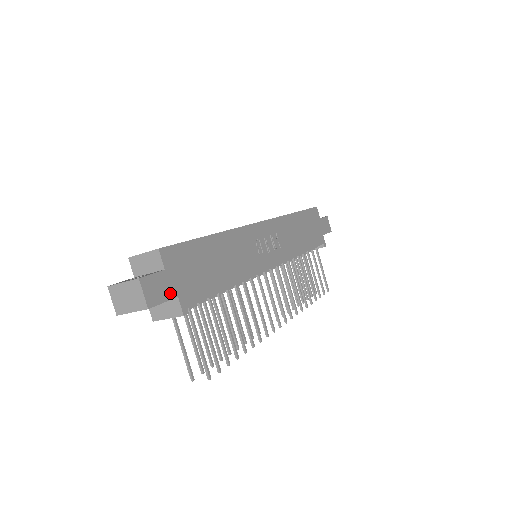
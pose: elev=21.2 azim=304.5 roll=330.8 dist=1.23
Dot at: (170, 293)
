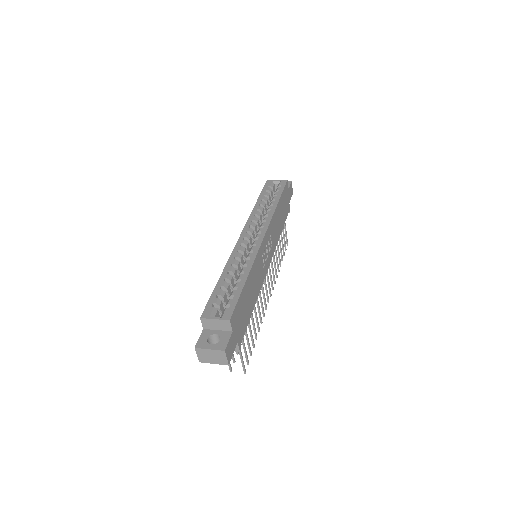
Dot at: (235, 344)
